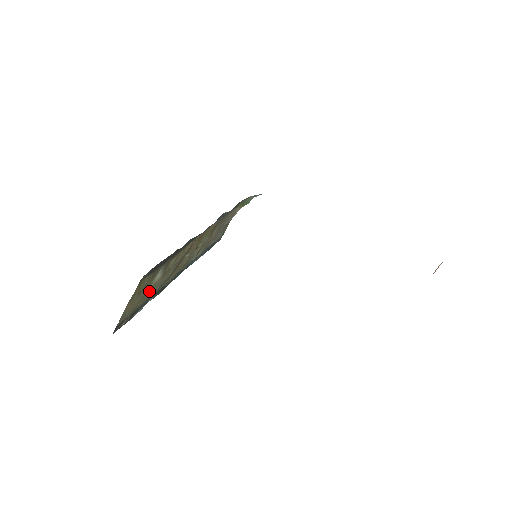
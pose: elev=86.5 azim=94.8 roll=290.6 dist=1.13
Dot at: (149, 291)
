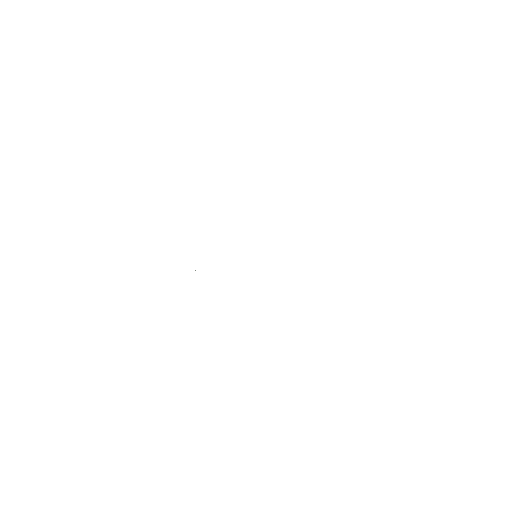
Dot at: occluded
